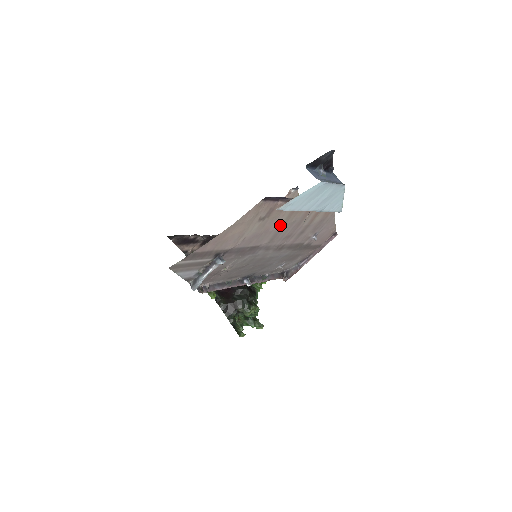
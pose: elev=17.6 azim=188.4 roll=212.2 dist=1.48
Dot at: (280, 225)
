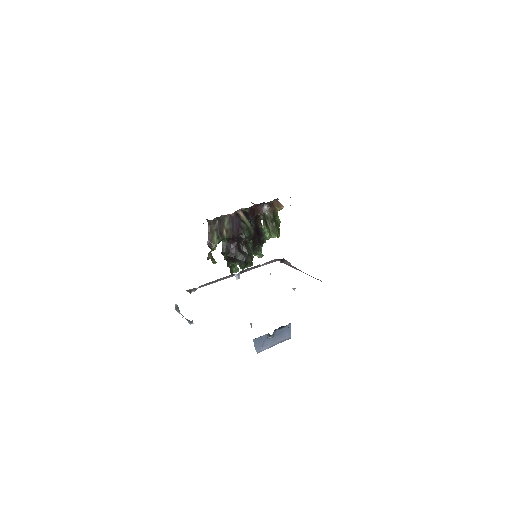
Dot at: occluded
